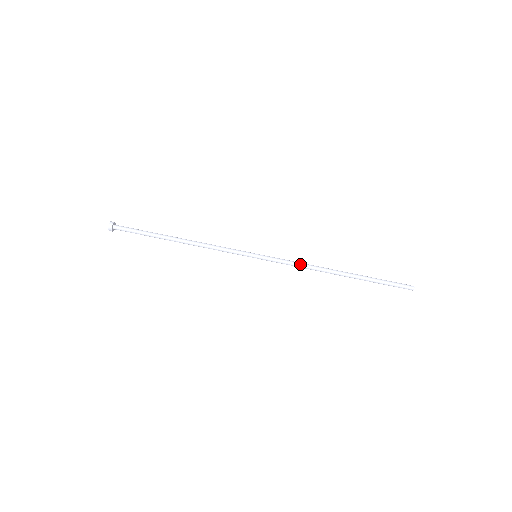
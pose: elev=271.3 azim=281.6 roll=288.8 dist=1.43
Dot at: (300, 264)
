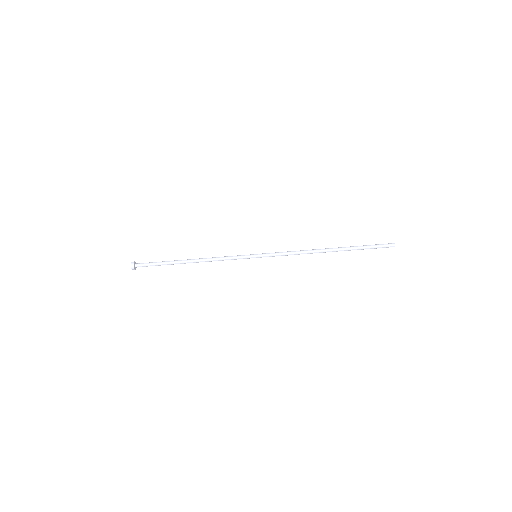
Dot at: (294, 252)
